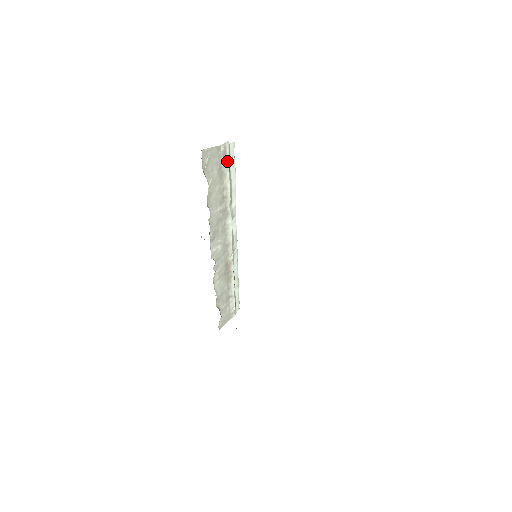
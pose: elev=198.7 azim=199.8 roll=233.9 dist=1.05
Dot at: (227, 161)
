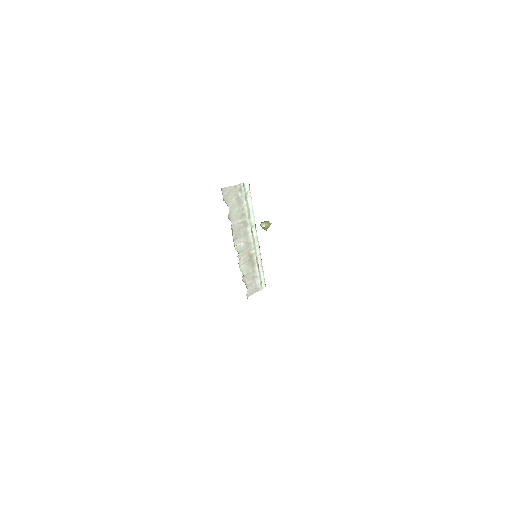
Dot at: (243, 194)
